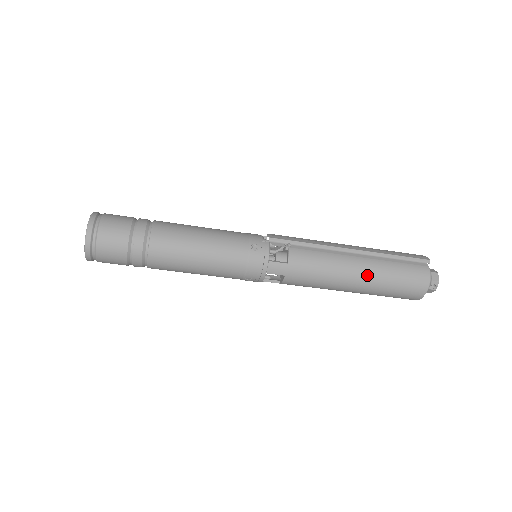
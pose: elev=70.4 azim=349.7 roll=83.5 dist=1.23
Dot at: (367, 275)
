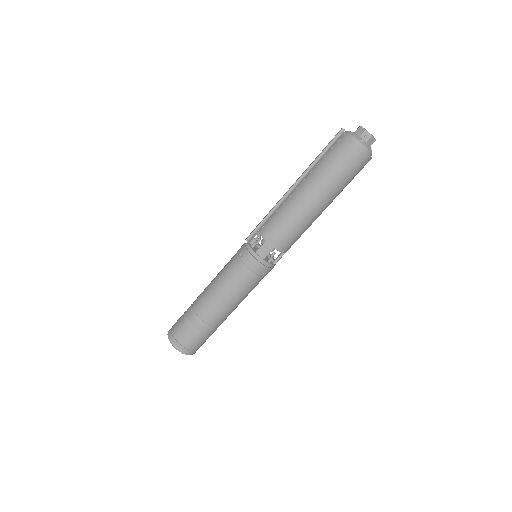
Dot at: (313, 189)
